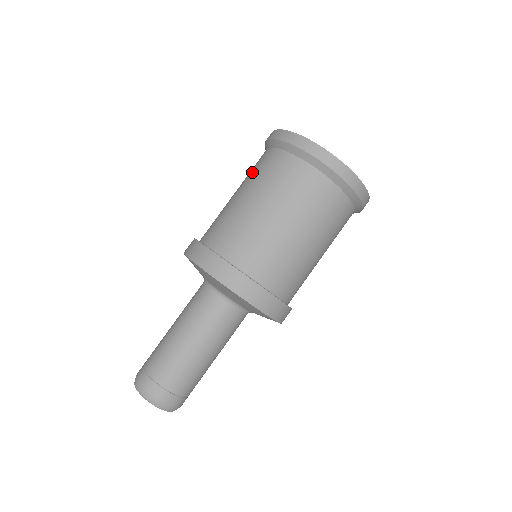
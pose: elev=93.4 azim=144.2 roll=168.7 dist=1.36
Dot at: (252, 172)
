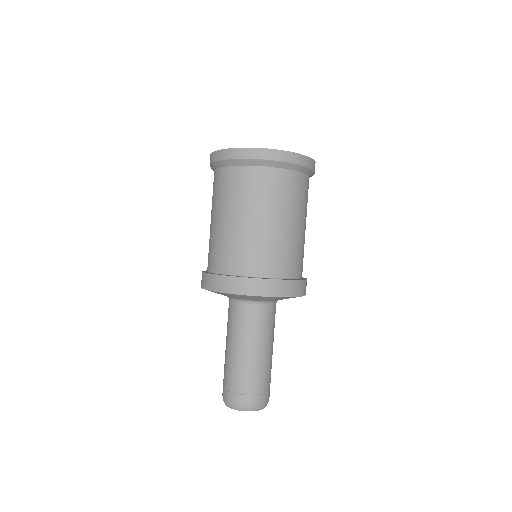
Dot at: (212, 198)
